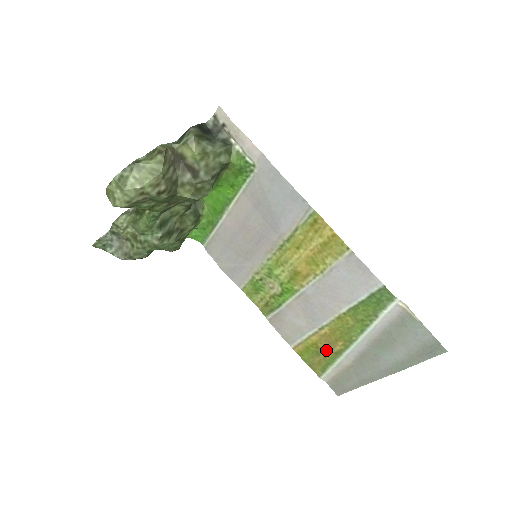
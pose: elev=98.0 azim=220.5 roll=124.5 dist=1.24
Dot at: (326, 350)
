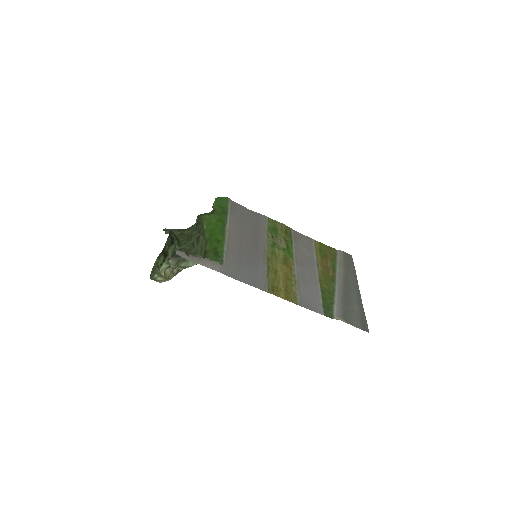
Dot at: (328, 263)
